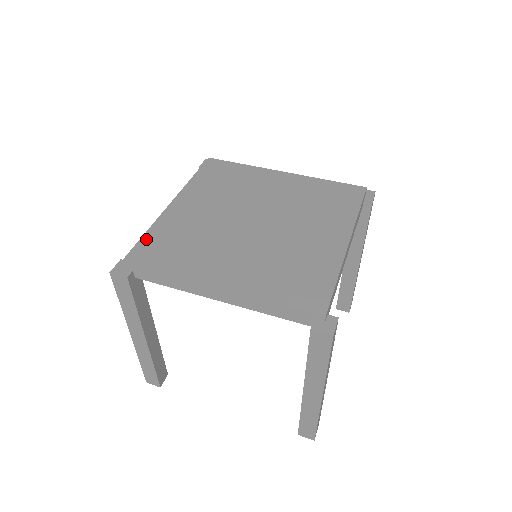
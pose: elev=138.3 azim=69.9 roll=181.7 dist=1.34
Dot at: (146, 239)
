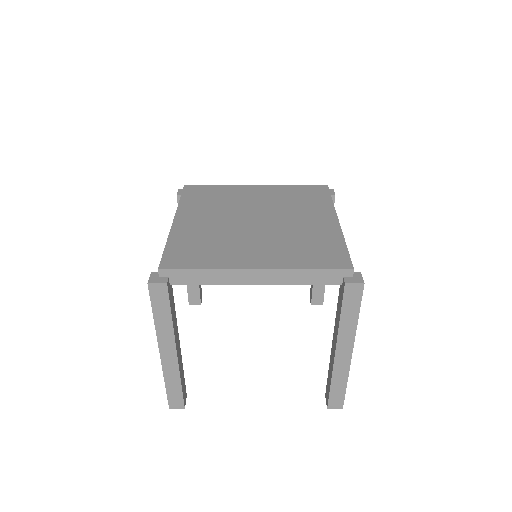
Dot at: (169, 250)
